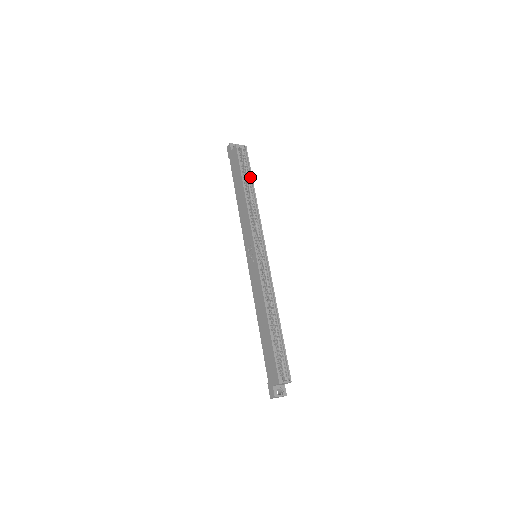
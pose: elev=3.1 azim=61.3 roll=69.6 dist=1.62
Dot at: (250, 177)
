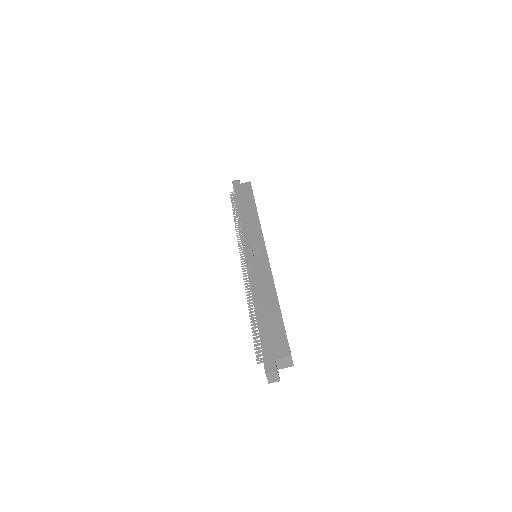
Dot at: occluded
